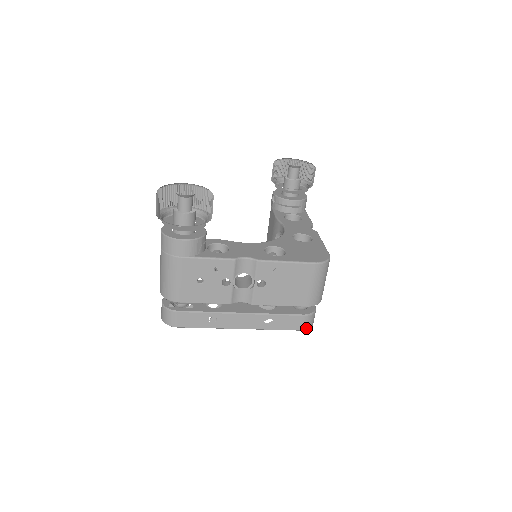
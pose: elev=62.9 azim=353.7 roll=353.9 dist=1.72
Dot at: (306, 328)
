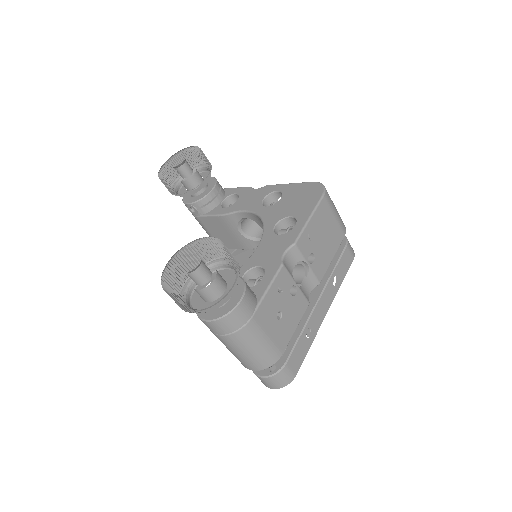
Dot at: (353, 254)
